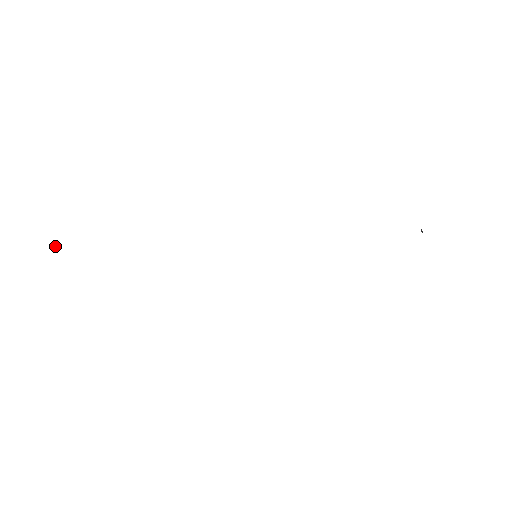
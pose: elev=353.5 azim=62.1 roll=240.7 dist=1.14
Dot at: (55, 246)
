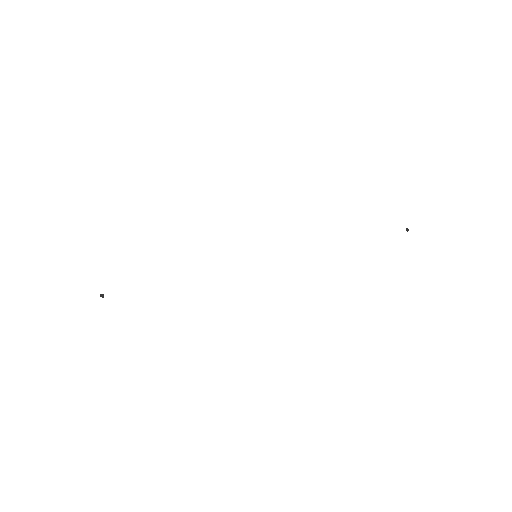
Dot at: (103, 296)
